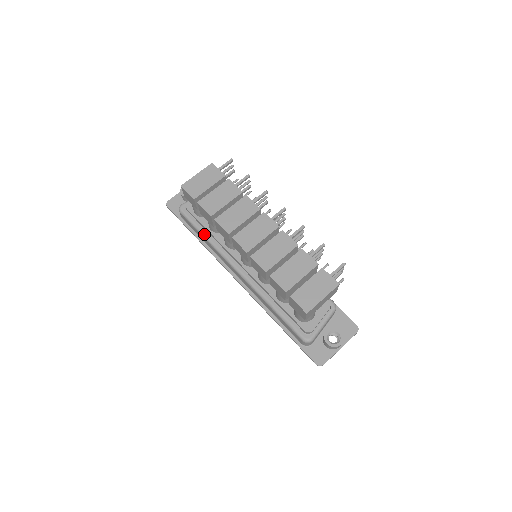
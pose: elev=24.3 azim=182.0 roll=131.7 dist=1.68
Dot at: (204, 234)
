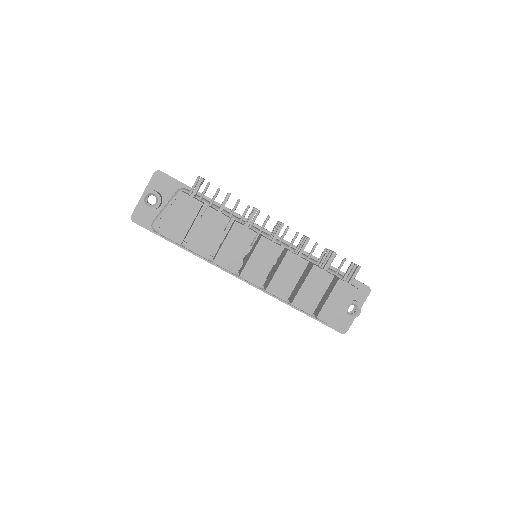
Dot at: occluded
